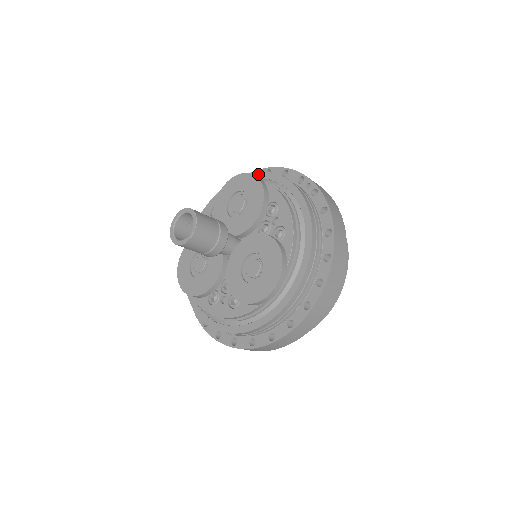
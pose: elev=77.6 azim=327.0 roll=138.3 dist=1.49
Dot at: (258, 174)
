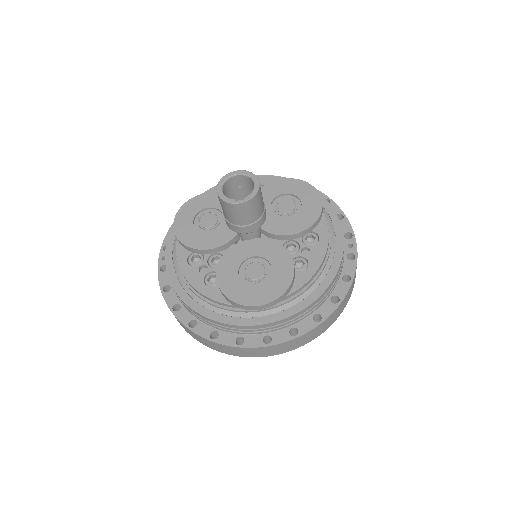
Dot at: occluded
